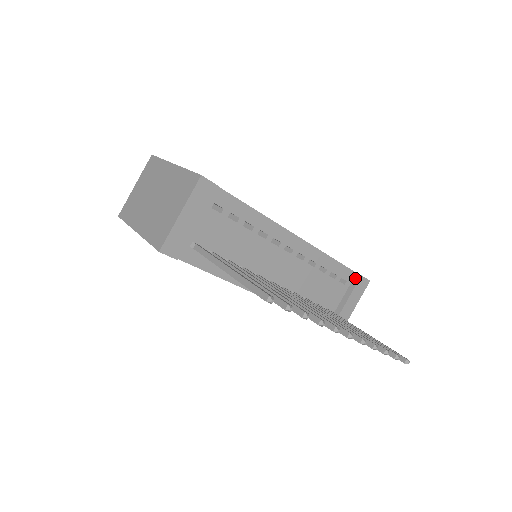
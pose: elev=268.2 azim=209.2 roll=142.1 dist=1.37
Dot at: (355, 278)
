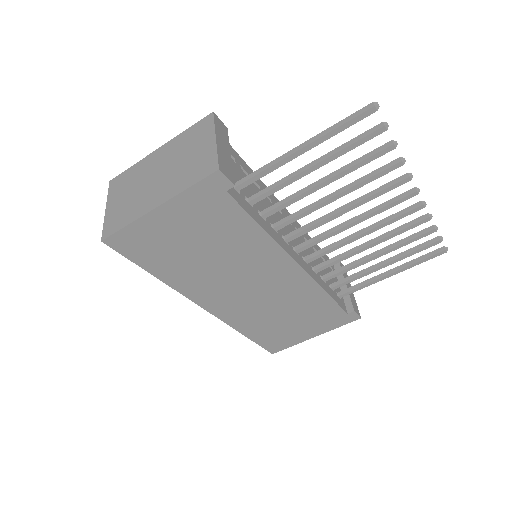
Dot at: (335, 265)
